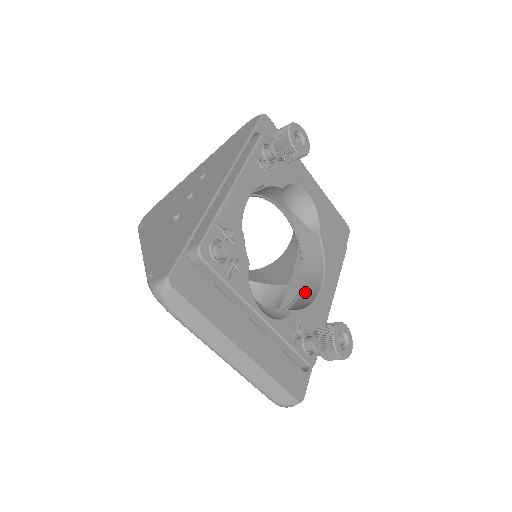
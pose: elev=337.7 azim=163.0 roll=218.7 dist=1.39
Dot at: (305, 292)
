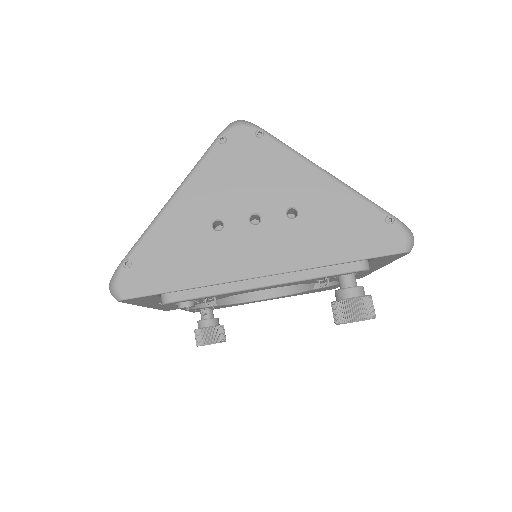
Dot at: occluded
